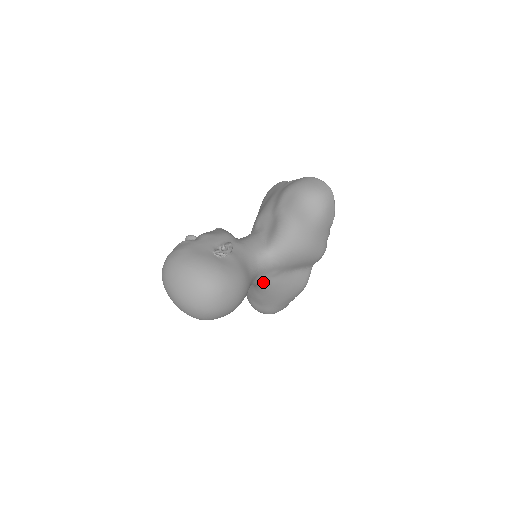
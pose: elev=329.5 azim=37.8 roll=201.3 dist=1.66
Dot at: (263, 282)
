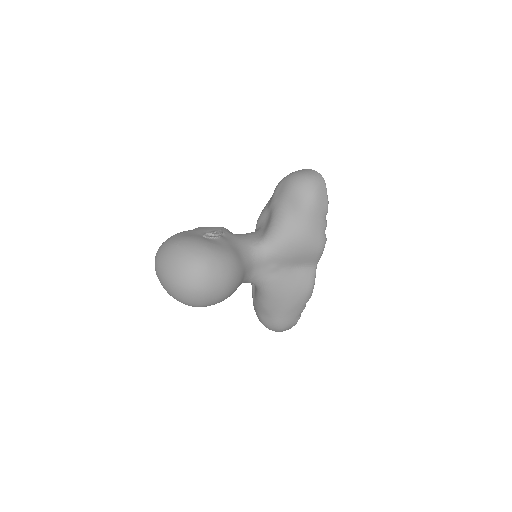
Dot at: (262, 278)
